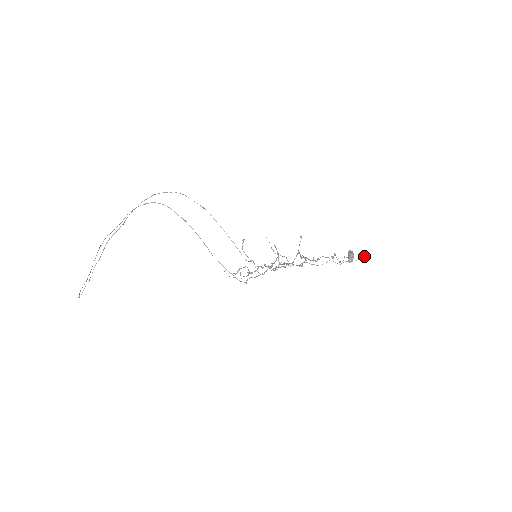
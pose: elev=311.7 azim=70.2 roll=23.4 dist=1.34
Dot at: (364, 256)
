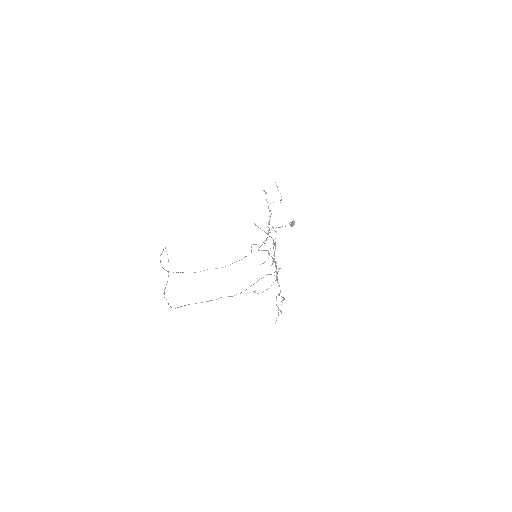
Dot at: (277, 187)
